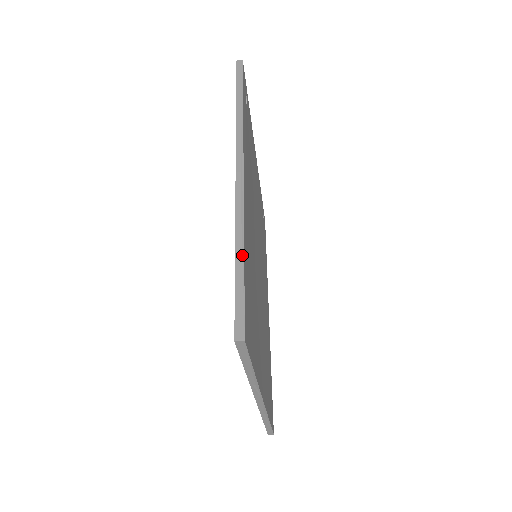
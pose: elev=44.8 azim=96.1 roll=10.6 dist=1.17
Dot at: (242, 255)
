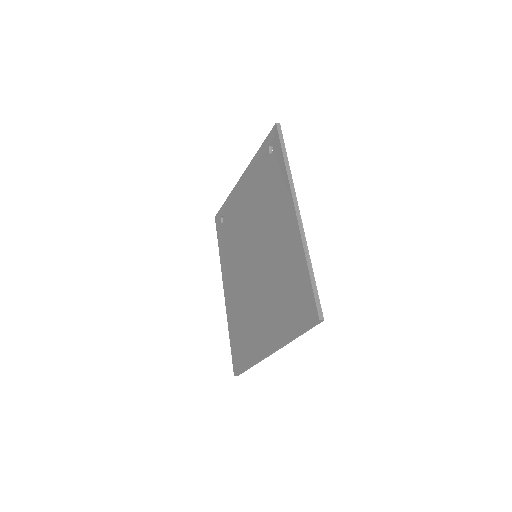
Dot at: (312, 270)
